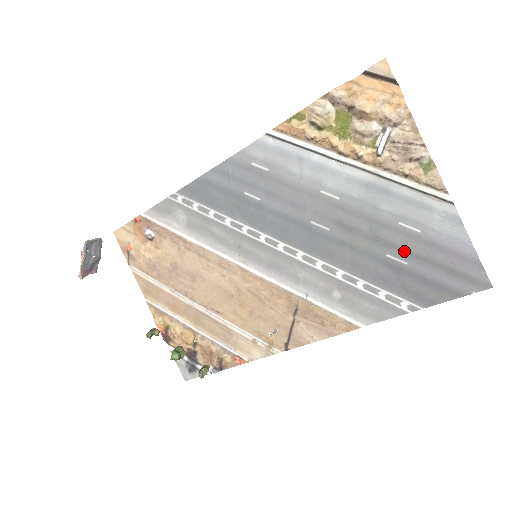
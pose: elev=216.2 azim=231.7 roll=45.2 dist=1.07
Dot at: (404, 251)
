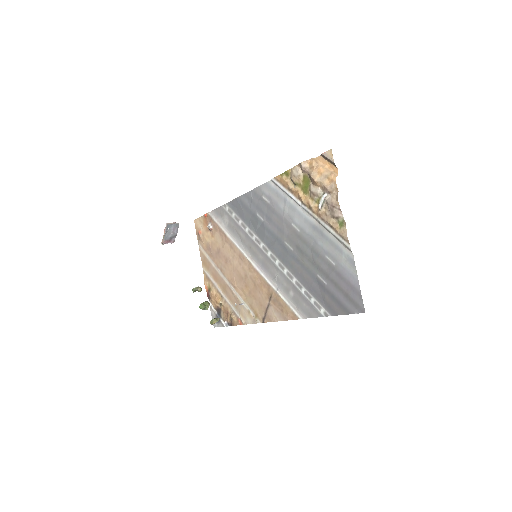
Dot at: (326, 275)
